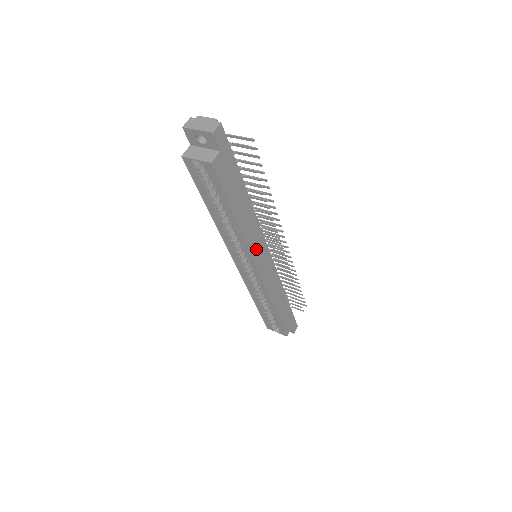
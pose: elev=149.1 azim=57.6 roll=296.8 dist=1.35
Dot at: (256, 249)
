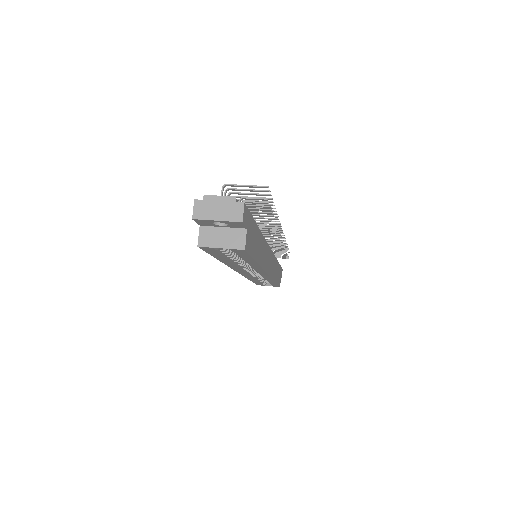
Dot at: (266, 262)
